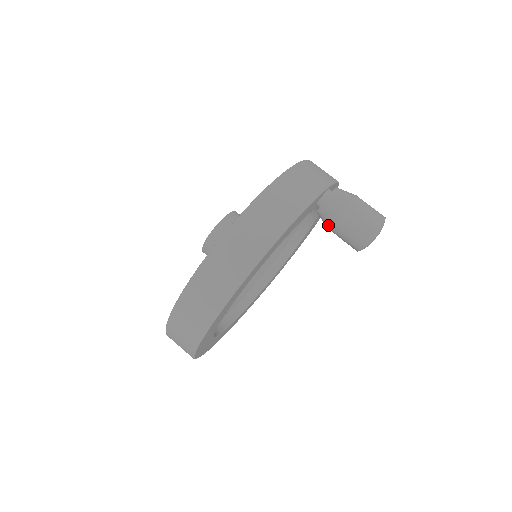
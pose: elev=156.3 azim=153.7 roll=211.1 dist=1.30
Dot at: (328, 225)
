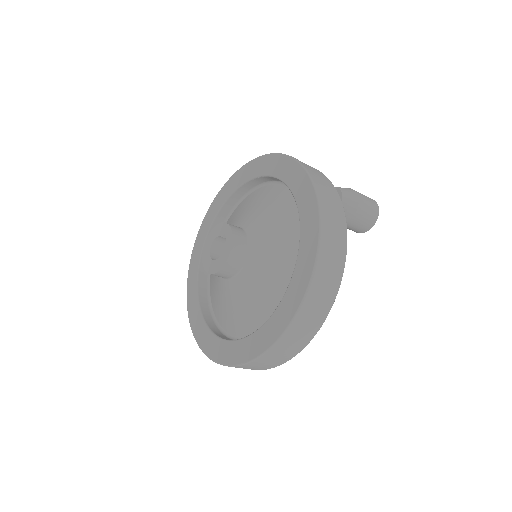
Dot at: occluded
